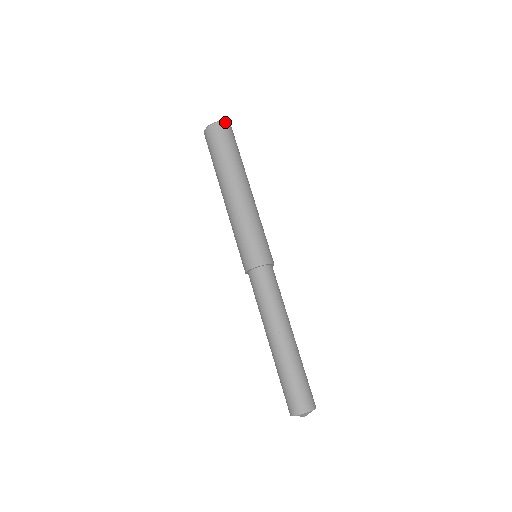
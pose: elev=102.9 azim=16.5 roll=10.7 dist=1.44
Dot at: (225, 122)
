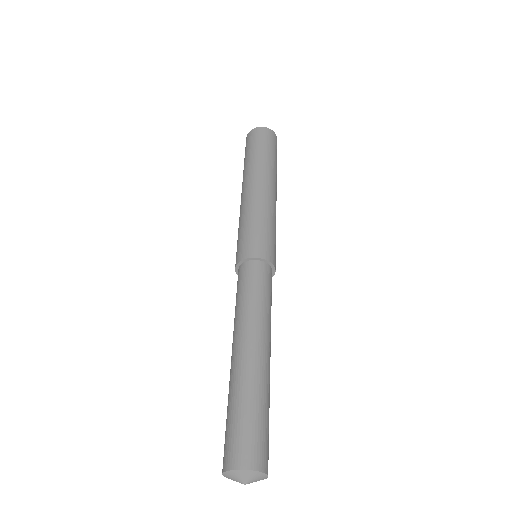
Dot at: (256, 128)
